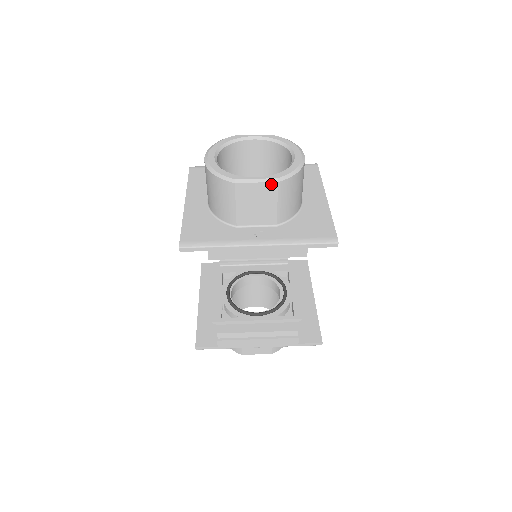
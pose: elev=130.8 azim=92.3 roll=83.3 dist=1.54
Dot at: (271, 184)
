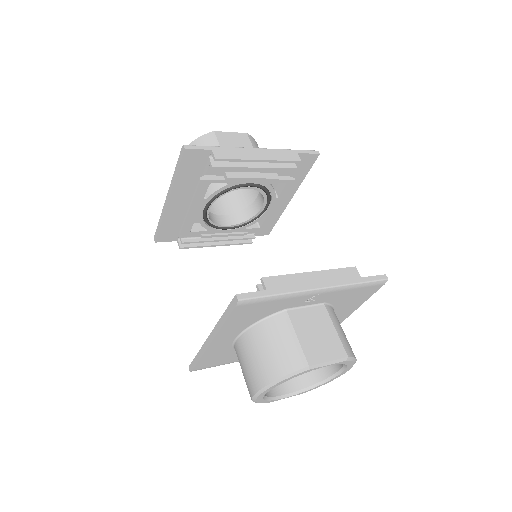
Dot at: (242, 134)
